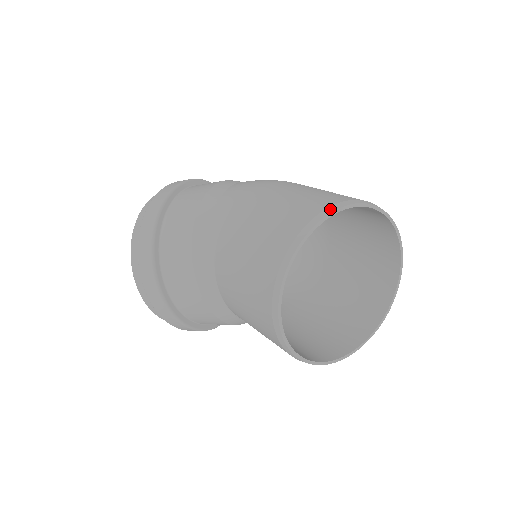
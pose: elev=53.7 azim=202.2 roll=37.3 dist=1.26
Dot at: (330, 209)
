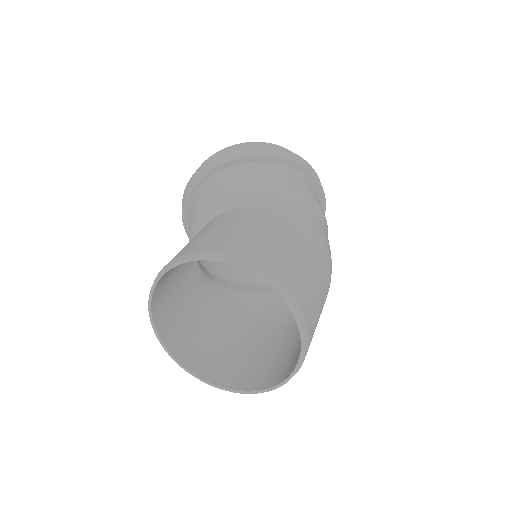
Dot at: (281, 287)
